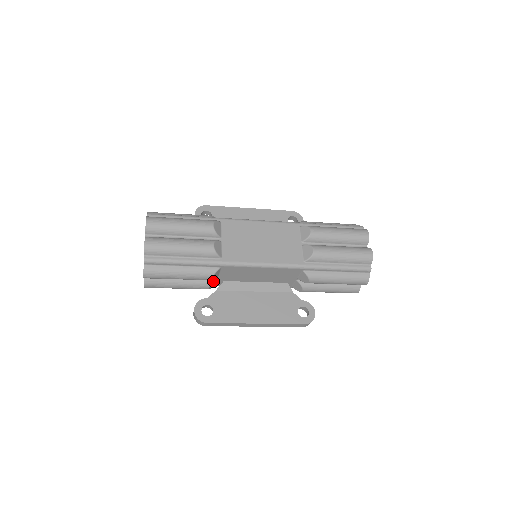
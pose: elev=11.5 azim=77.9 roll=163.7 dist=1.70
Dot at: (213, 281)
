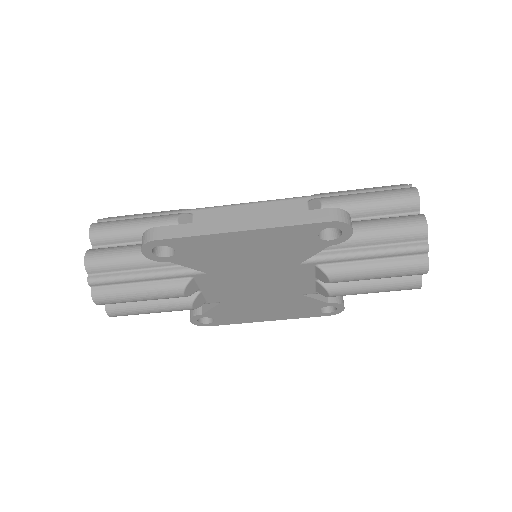
Dot at: occluded
